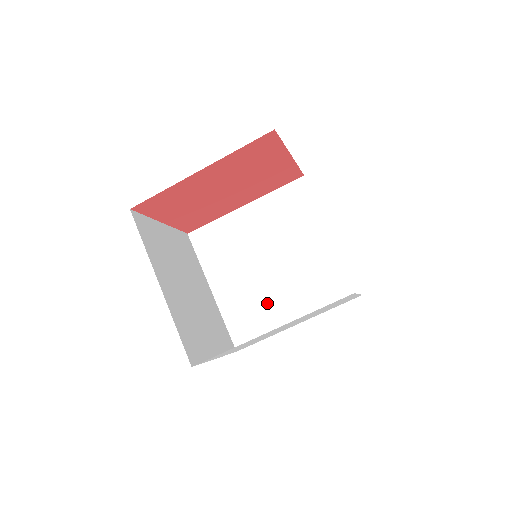
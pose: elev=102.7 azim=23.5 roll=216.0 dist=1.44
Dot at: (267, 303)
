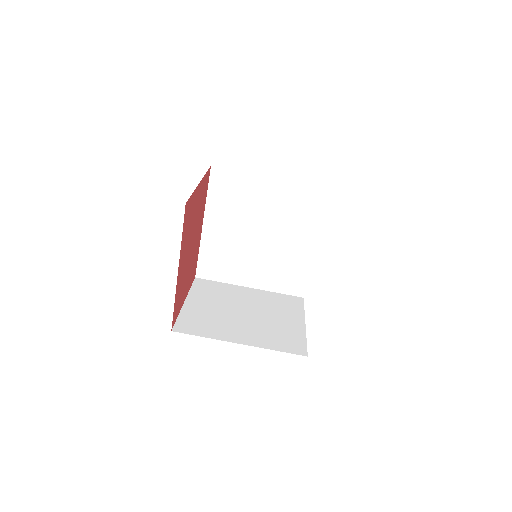
Dot at: (286, 257)
